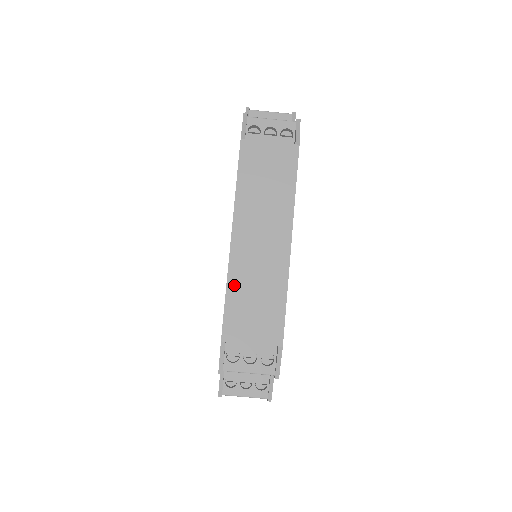
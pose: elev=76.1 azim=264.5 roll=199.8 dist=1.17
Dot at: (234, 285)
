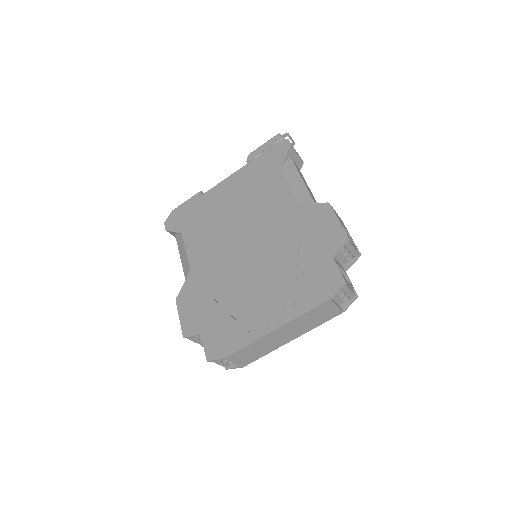
Dot at: (254, 345)
